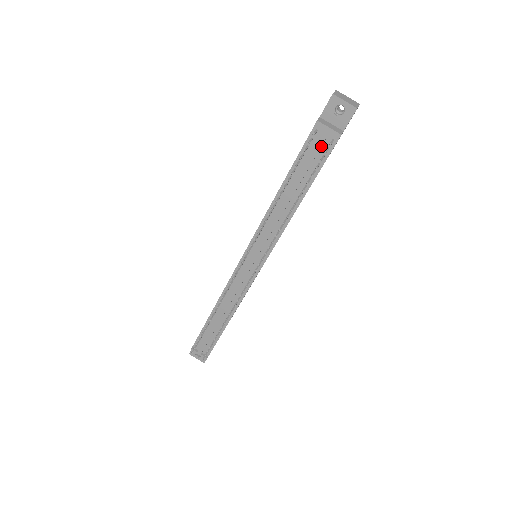
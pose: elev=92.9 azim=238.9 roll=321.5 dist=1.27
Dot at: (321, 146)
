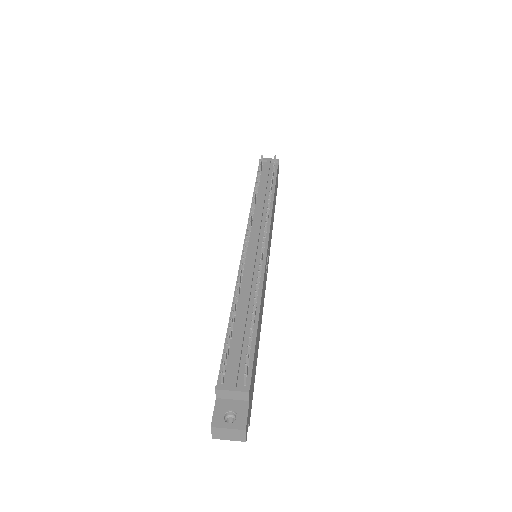
Dot at: (269, 168)
